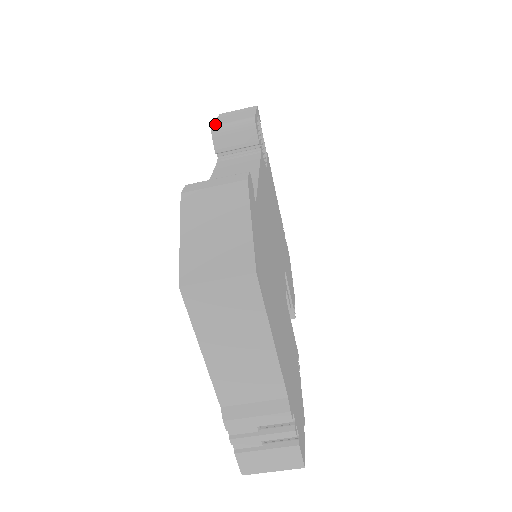
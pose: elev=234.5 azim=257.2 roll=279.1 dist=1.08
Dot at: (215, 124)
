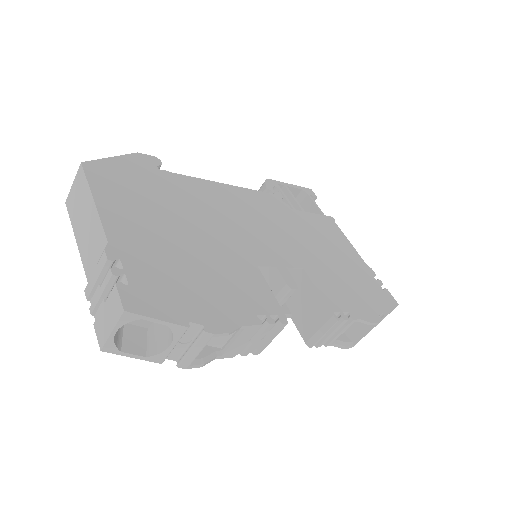
Dot at: occluded
